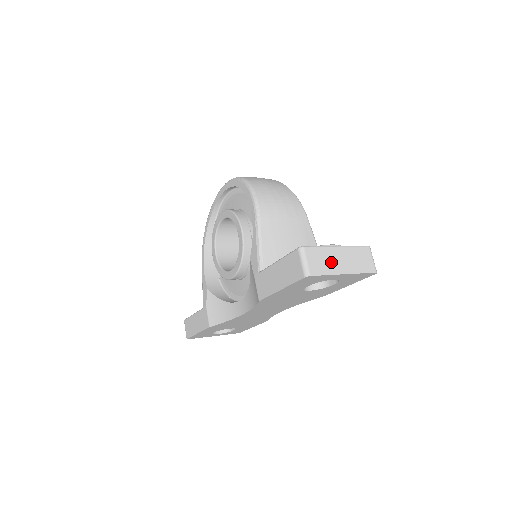
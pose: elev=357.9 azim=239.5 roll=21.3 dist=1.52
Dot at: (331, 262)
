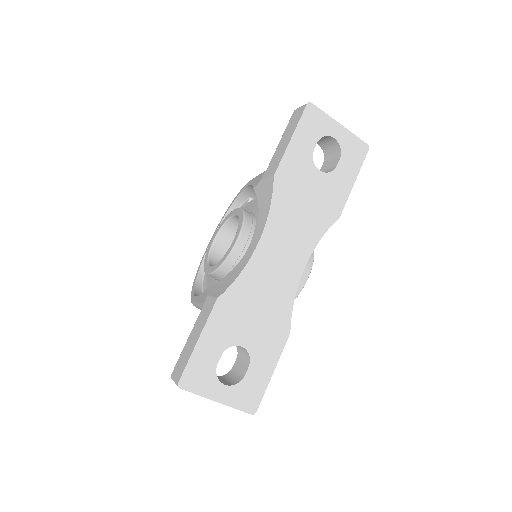
Dot at: occluded
